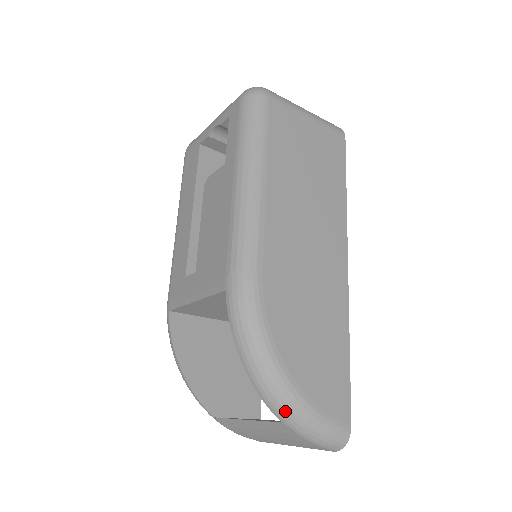
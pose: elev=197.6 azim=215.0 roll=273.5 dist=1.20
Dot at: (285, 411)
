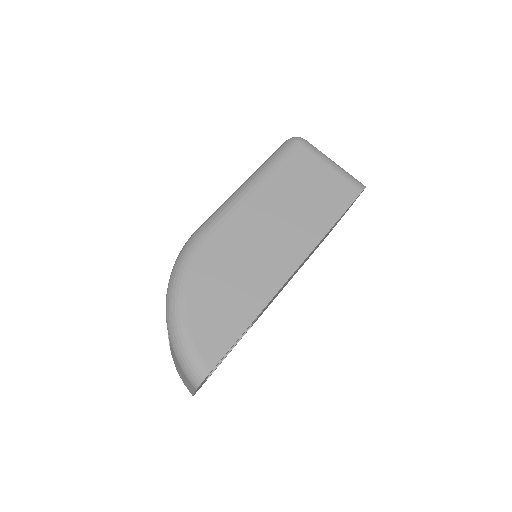
Dot at: (170, 326)
